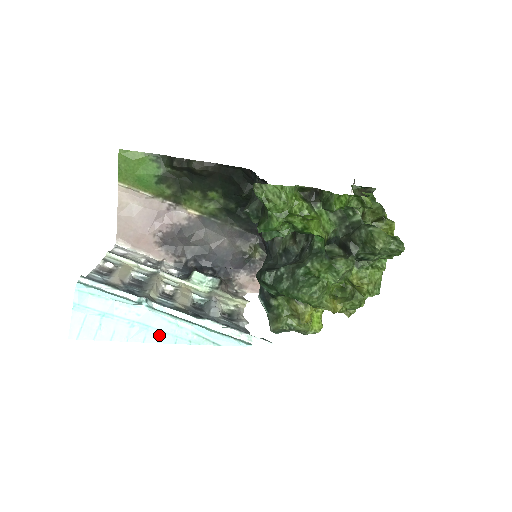
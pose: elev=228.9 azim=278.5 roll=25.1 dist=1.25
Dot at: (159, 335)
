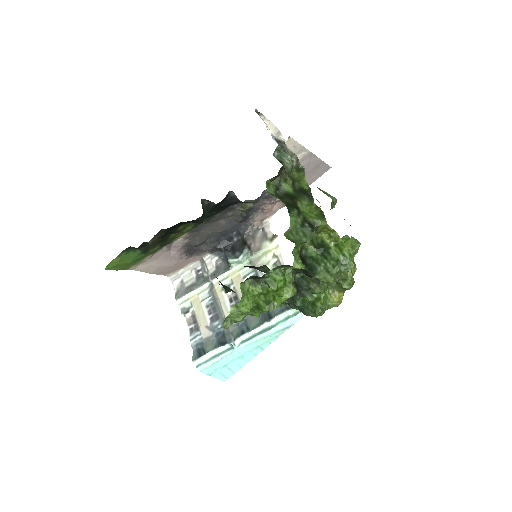
Dot at: (259, 348)
